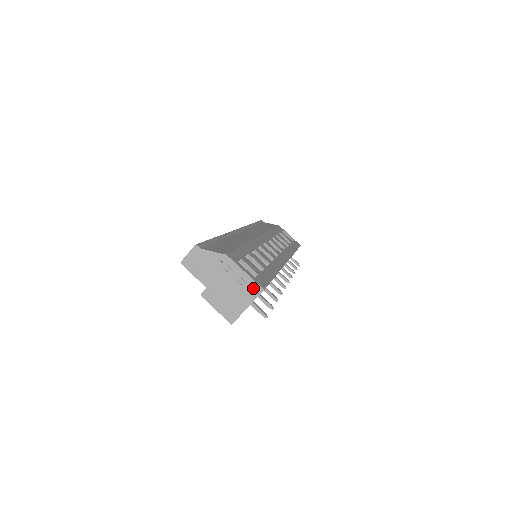
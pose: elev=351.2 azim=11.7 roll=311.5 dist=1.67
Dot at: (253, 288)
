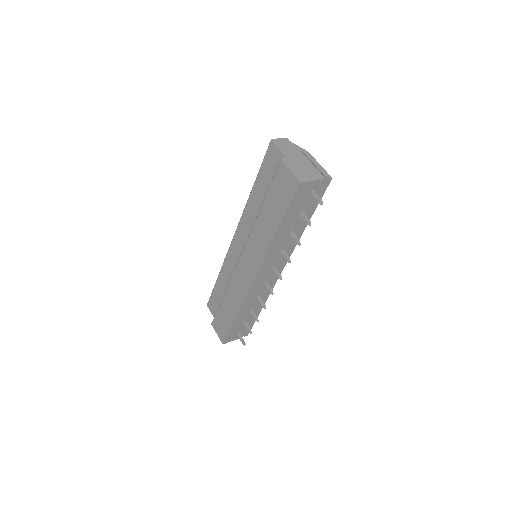
Dot at: (324, 174)
